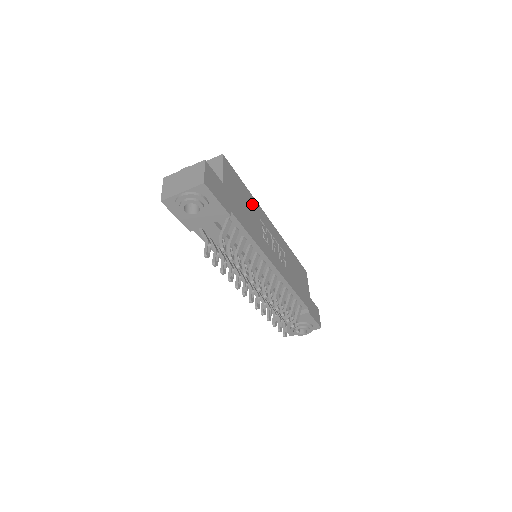
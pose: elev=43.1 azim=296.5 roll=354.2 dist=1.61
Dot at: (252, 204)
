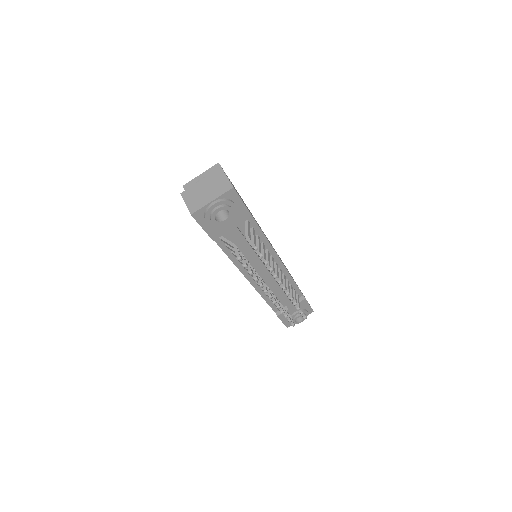
Dot at: (247, 207)
